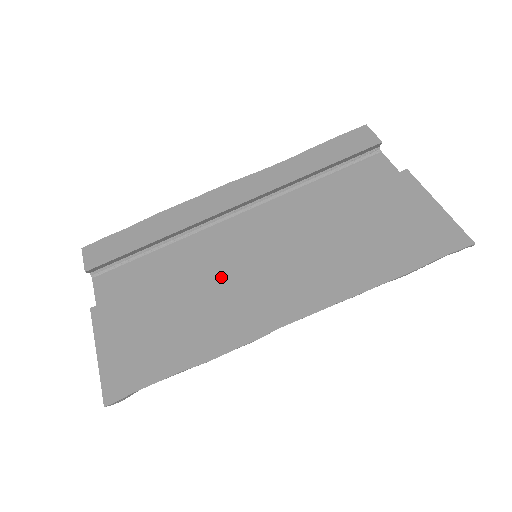
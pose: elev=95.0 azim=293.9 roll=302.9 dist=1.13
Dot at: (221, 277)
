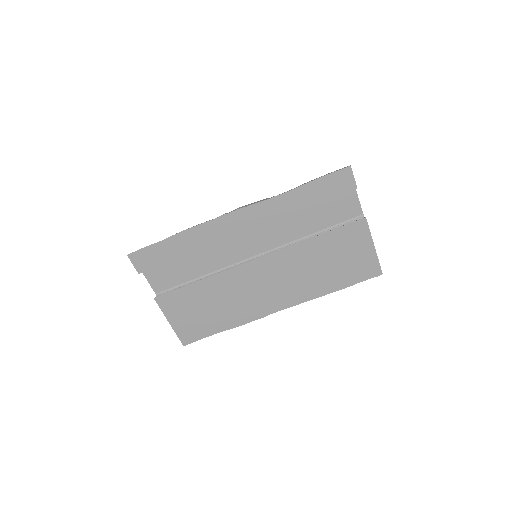
Dot at: (239, 284)
